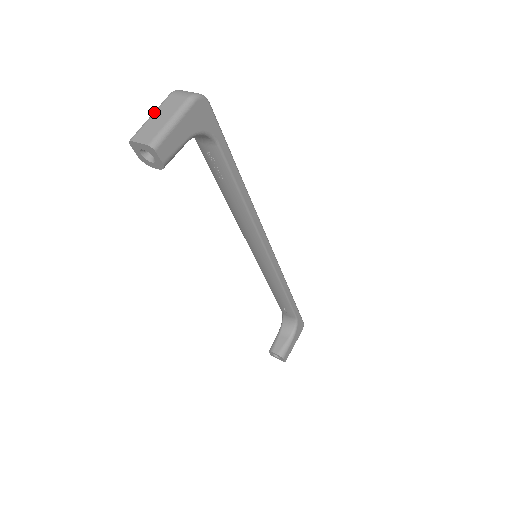
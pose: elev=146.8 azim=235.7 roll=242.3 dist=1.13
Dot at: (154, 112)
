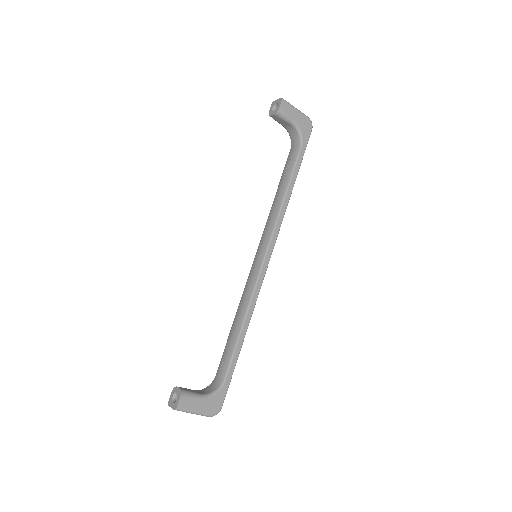
Dot at: occluded
